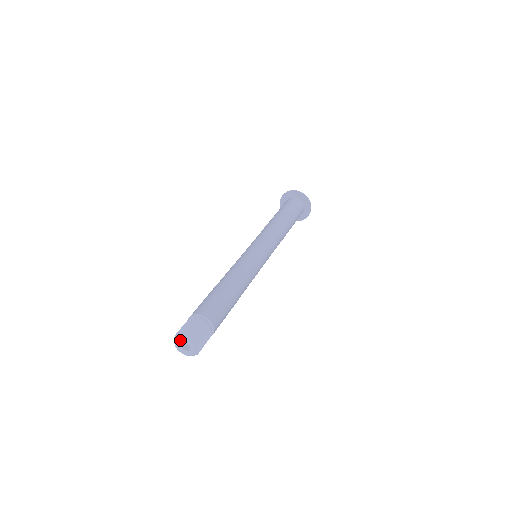
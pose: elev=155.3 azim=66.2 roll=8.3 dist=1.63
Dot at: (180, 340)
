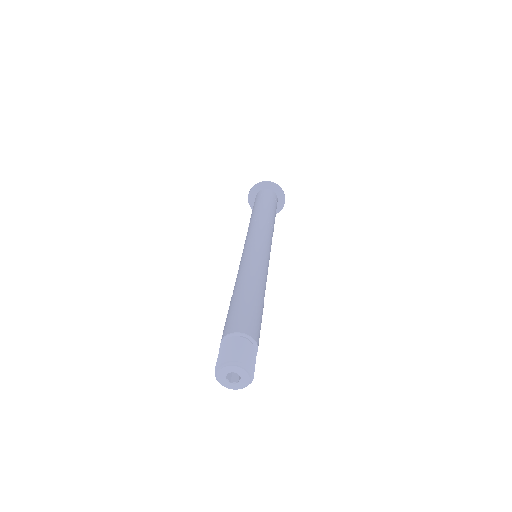
Dot at: (226, 370)
